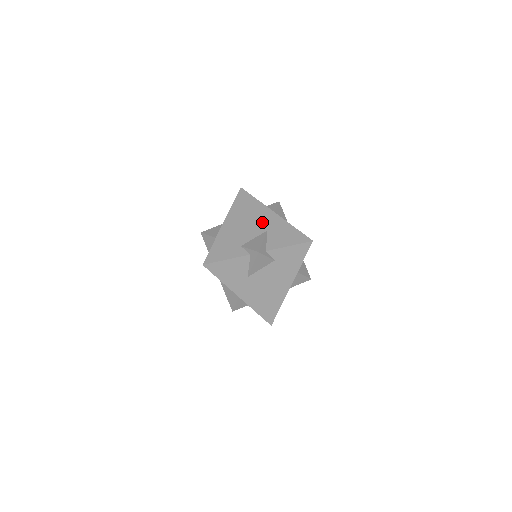
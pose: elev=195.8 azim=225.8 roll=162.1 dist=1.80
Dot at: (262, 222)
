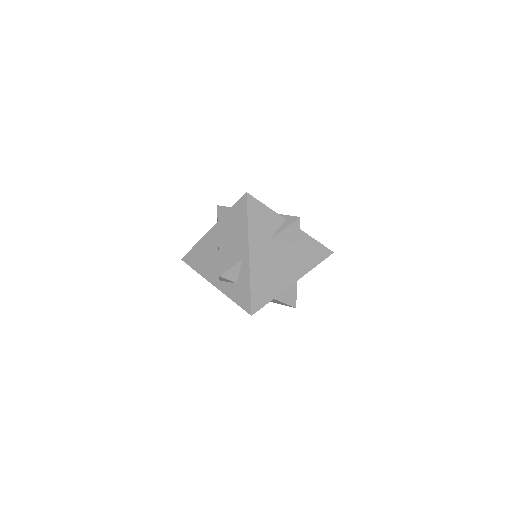
Dot at: occluded
